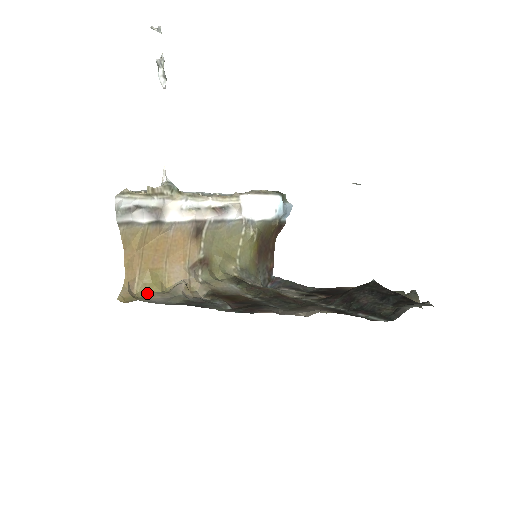
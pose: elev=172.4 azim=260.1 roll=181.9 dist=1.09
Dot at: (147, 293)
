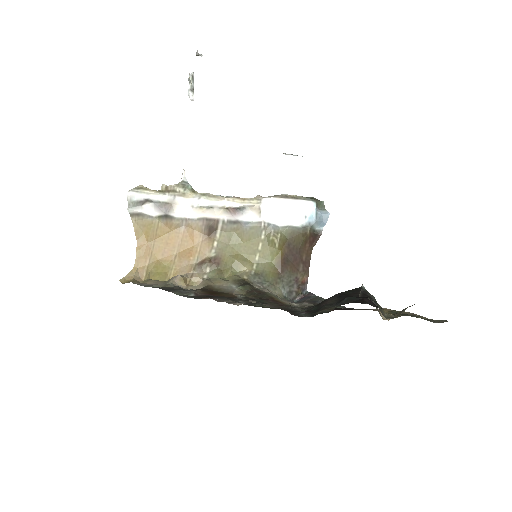
Dot at: (148, 280)
